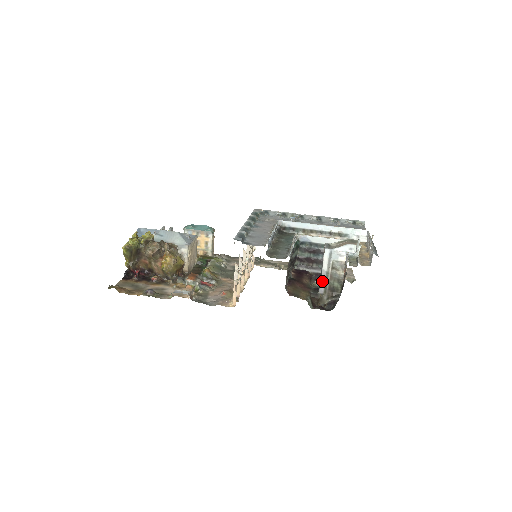
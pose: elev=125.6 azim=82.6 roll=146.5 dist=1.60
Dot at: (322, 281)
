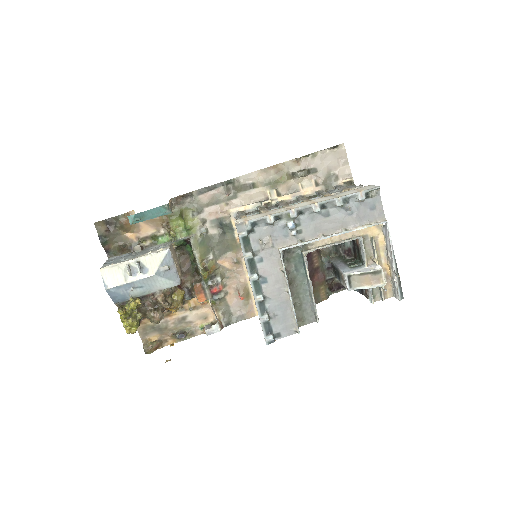
Dot at: (339, 280)
